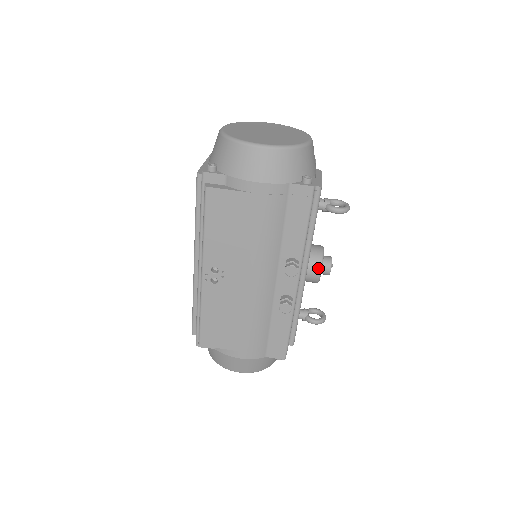
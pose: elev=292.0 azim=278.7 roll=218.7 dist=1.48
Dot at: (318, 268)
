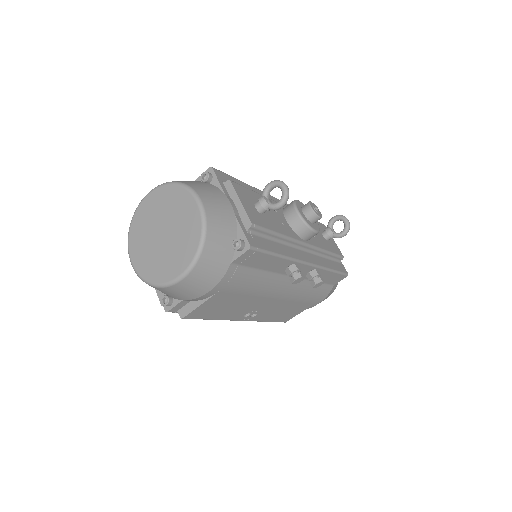
Dot at: (310, 232)
